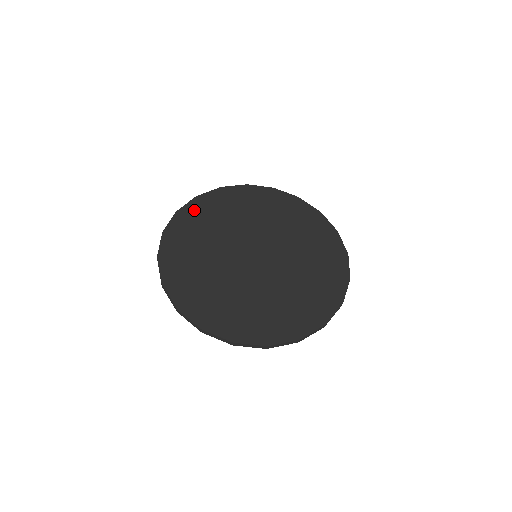
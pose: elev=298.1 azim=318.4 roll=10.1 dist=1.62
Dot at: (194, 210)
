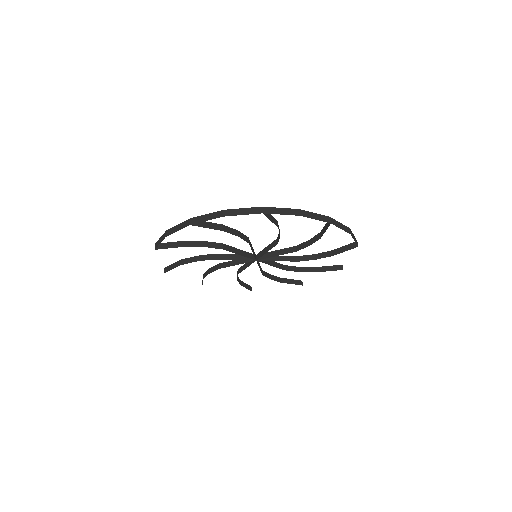
Dot at: occluded
